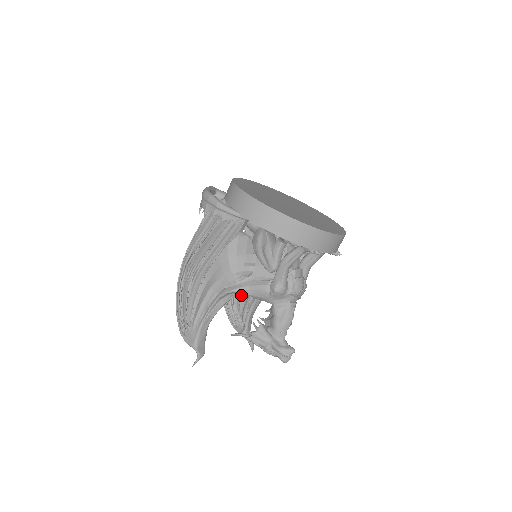
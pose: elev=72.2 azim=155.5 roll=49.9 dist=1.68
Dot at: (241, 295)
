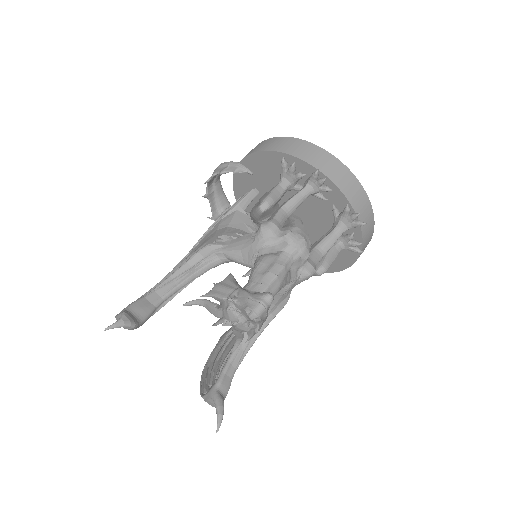
Dot at: (228, 347)
